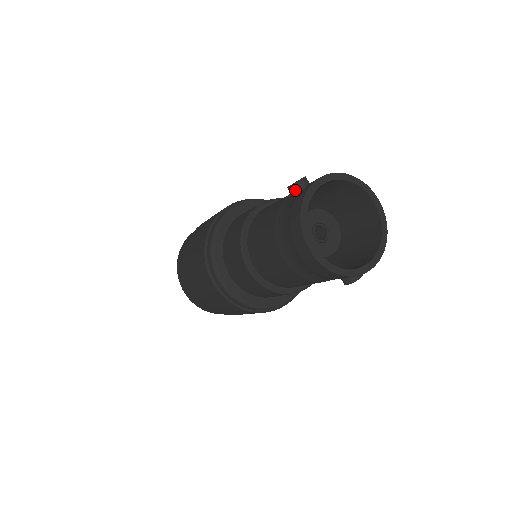
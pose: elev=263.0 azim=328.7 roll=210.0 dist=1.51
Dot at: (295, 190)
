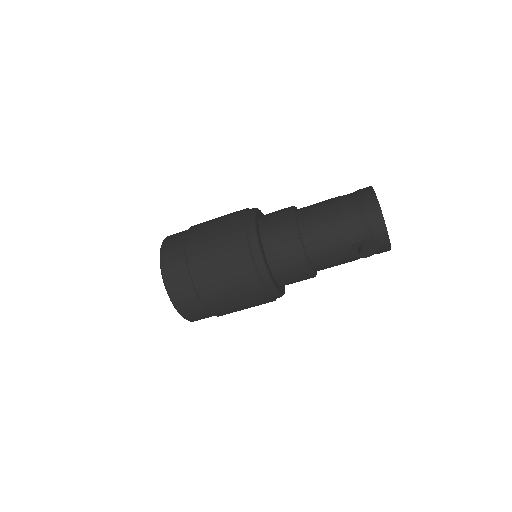
Dot at: occluded
